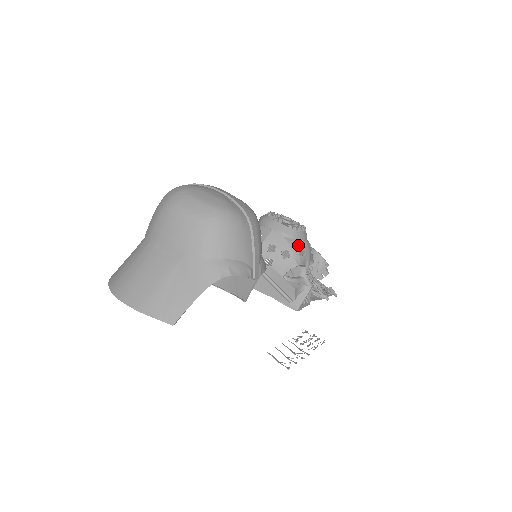
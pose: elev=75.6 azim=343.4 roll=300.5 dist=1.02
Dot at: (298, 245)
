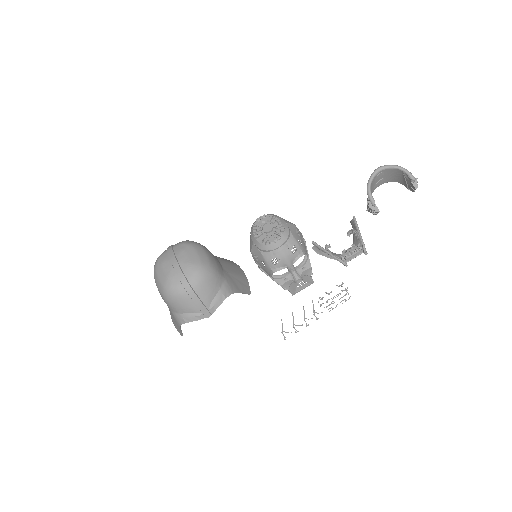
Dot at: (270, 257)
